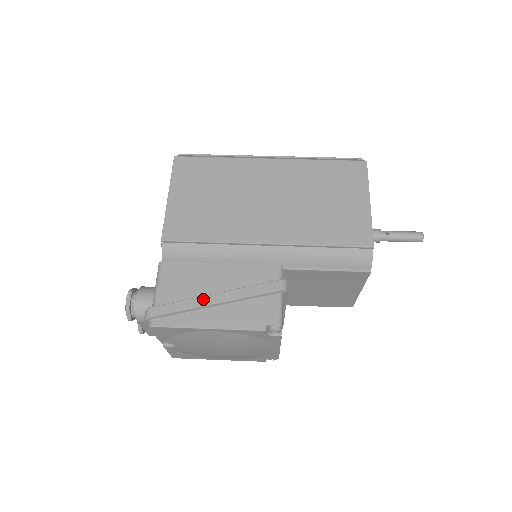
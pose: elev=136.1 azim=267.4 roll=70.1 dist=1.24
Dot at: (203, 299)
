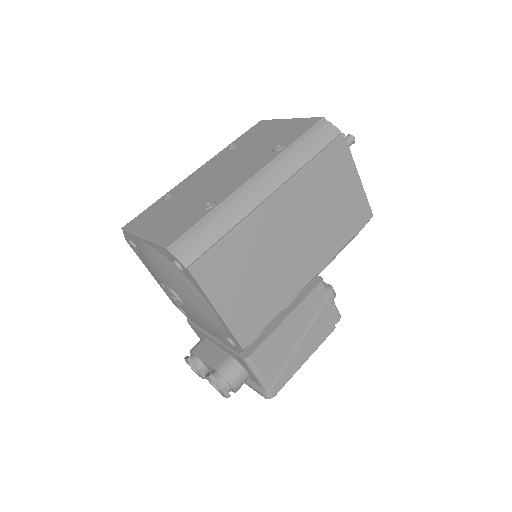
Dot at: (296, 352)
